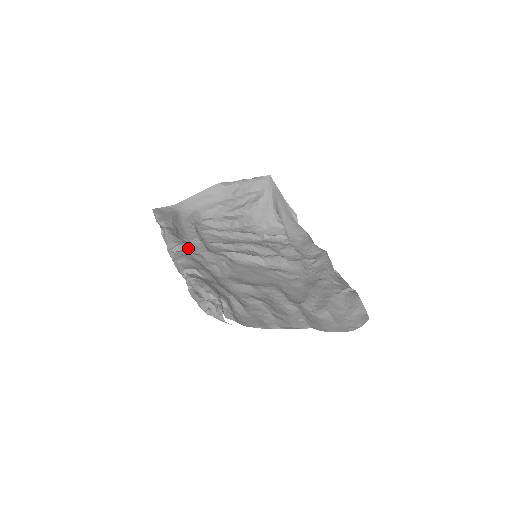
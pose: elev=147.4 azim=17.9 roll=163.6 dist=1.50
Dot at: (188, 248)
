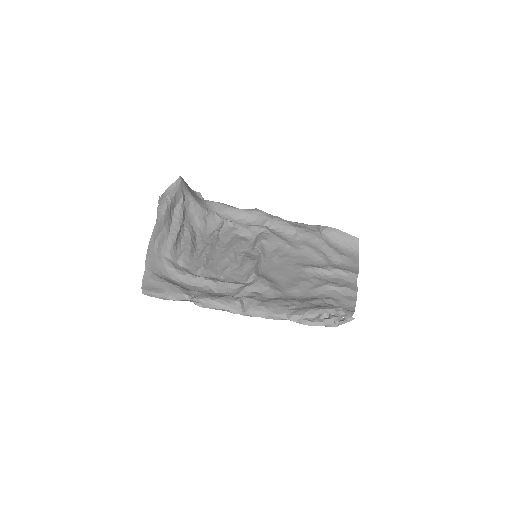
Dot at: (244, 297)
